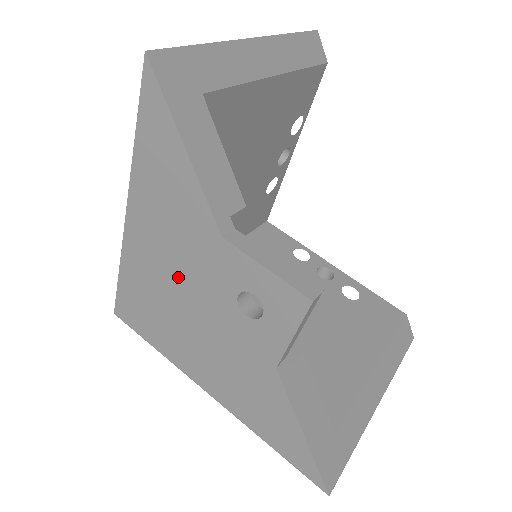
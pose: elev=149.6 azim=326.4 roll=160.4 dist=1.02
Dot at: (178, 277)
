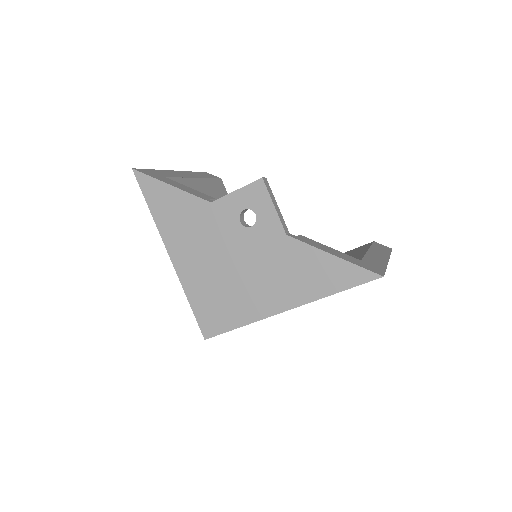
Dot at: (213, 254)
